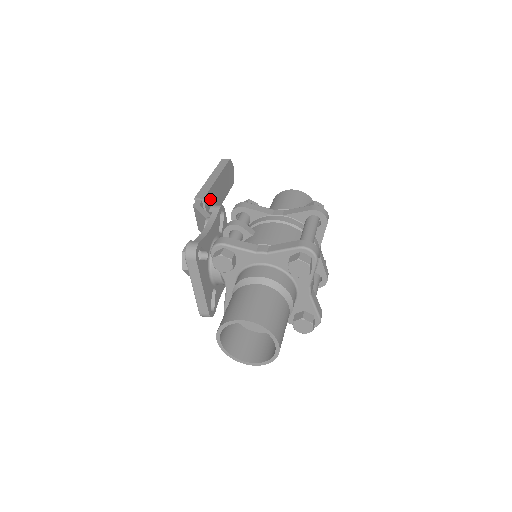
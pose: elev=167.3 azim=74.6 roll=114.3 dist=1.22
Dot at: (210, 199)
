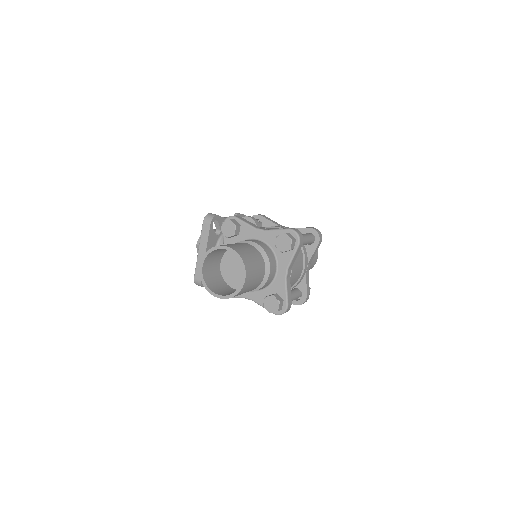
Dot at: occluded
